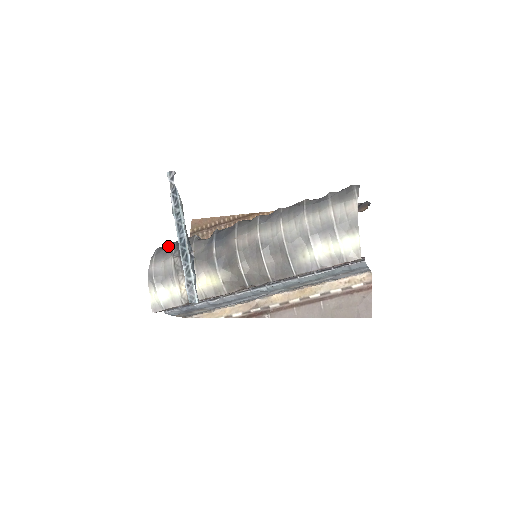
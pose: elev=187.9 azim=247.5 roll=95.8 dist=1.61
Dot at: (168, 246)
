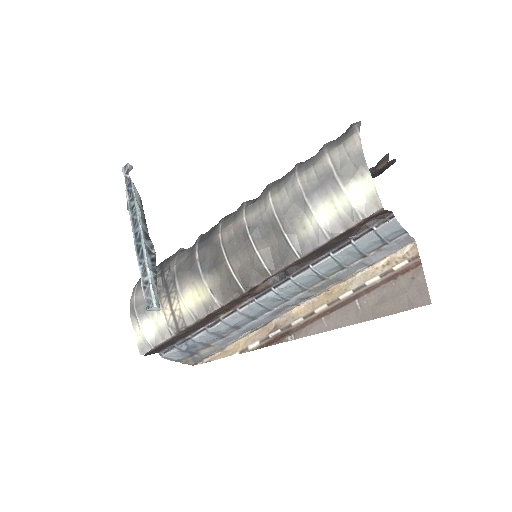
Dot at: occluded
